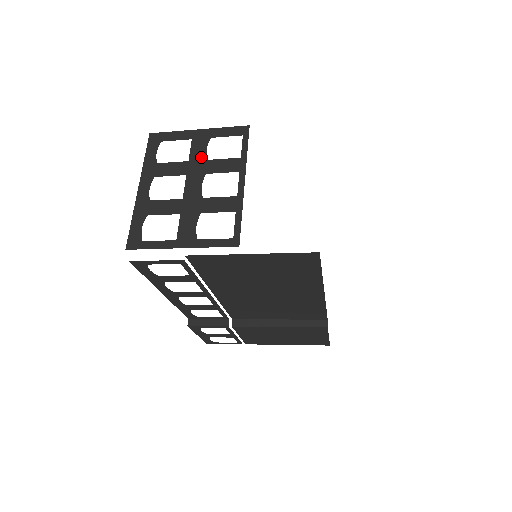
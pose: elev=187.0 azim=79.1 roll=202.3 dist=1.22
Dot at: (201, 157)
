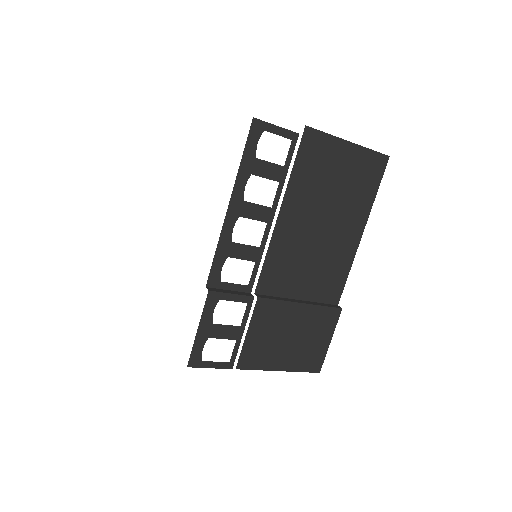
Dot at: occluded
